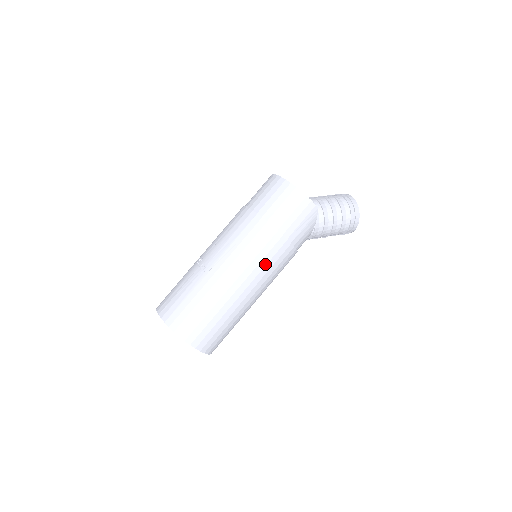
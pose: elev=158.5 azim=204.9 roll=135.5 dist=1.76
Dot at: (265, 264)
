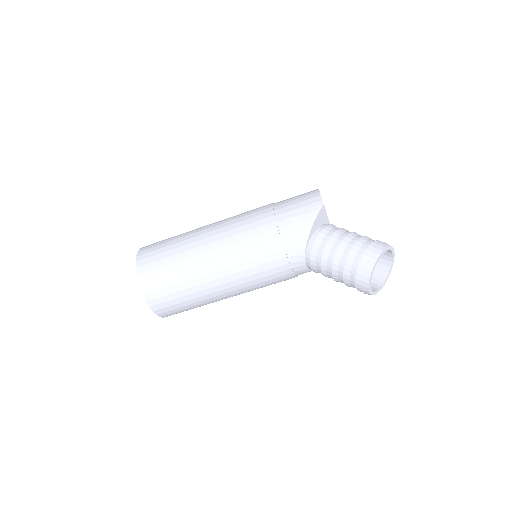
Dot at: (240, 226)
